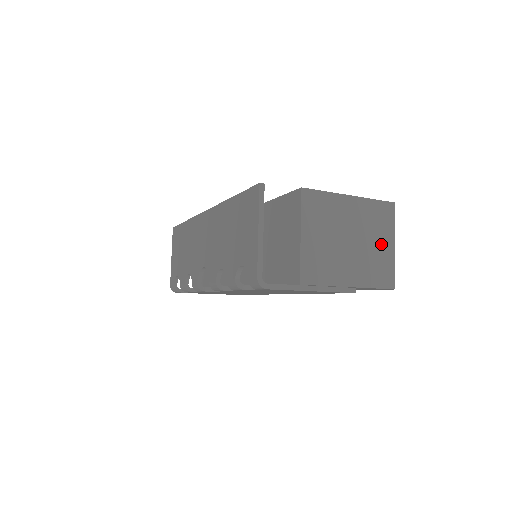
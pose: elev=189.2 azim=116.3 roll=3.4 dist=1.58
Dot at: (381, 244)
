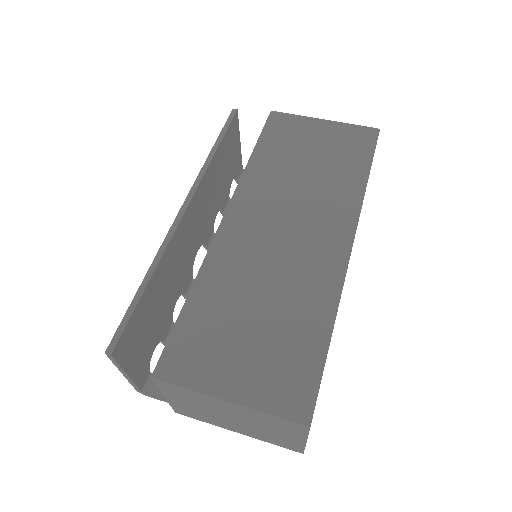
Dot at: (283, 434)
